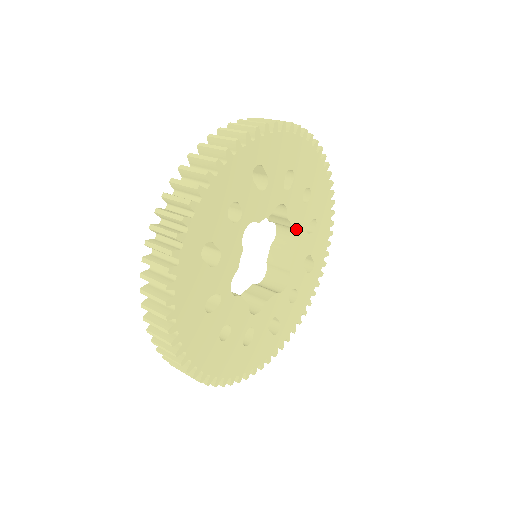
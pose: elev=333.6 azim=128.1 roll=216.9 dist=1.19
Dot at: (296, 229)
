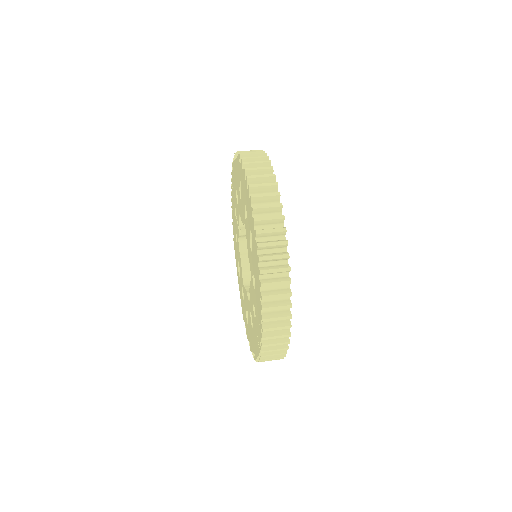
Dot at: occluded
